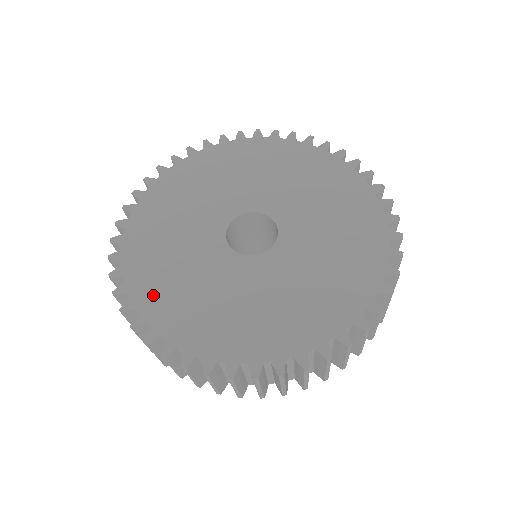
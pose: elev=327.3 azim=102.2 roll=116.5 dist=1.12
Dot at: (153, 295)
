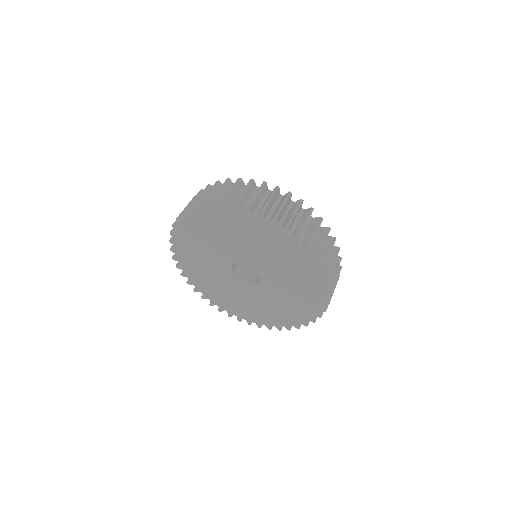
Dot at: (200, 283)
